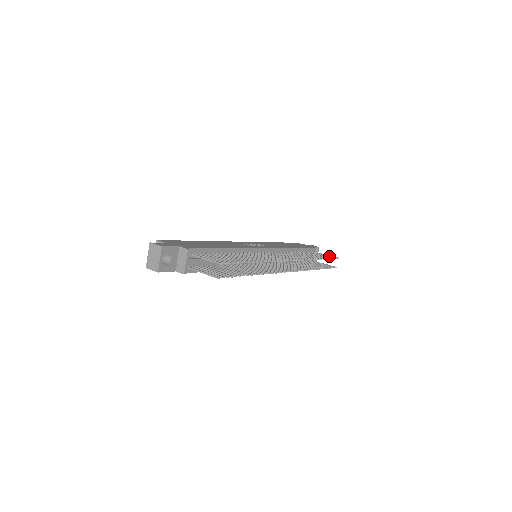
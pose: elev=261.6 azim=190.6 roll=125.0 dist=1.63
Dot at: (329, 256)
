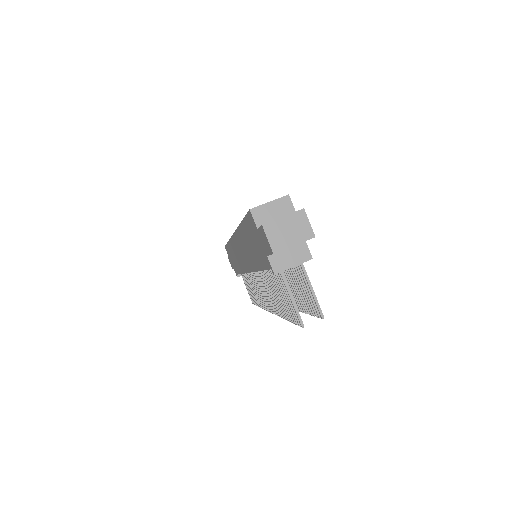
Dot at: occluded
